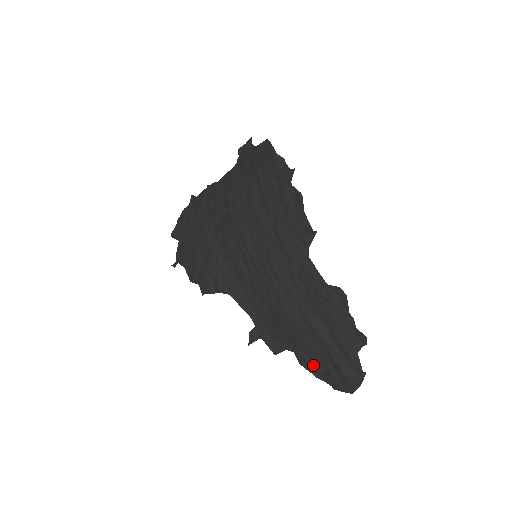
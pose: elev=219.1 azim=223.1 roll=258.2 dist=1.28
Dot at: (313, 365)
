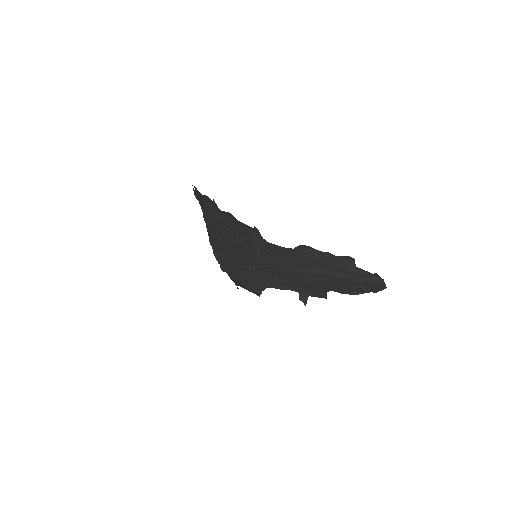
Dot at: (348, 290)
